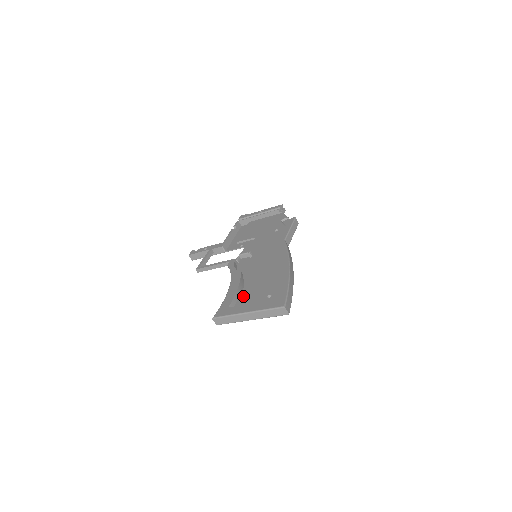
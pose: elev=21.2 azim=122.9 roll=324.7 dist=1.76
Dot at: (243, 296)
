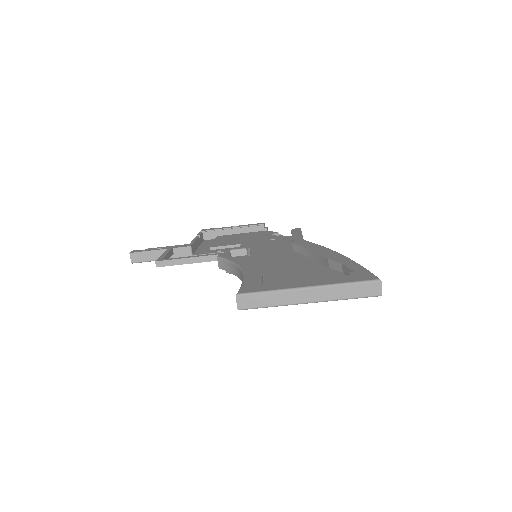
Dot at: (272, 281)
